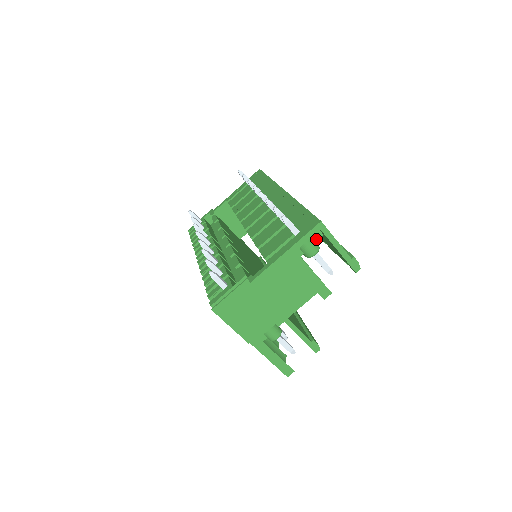
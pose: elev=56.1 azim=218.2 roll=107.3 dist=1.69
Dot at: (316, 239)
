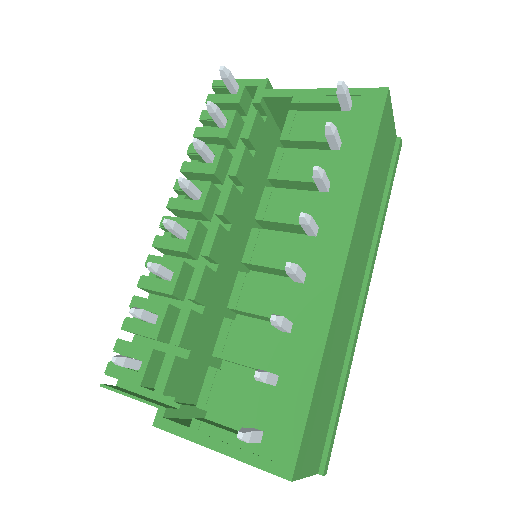
Dot at: occluded
